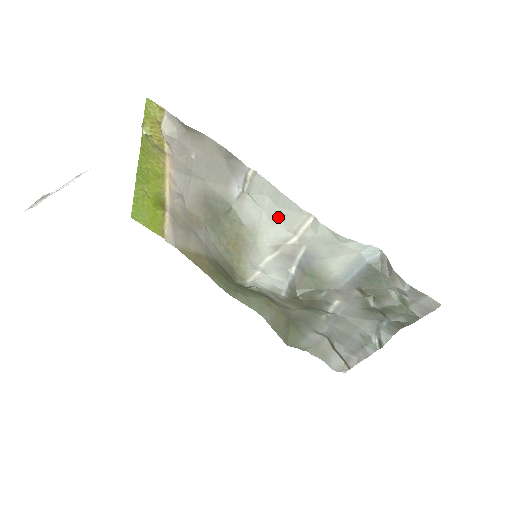
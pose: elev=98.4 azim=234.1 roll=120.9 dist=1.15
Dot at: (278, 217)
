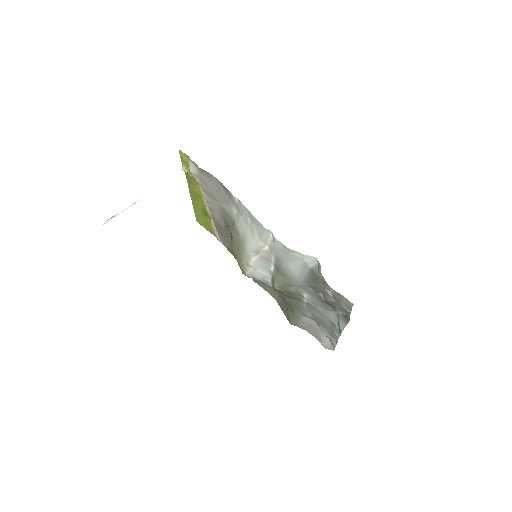
Dot at: (255, 231)
